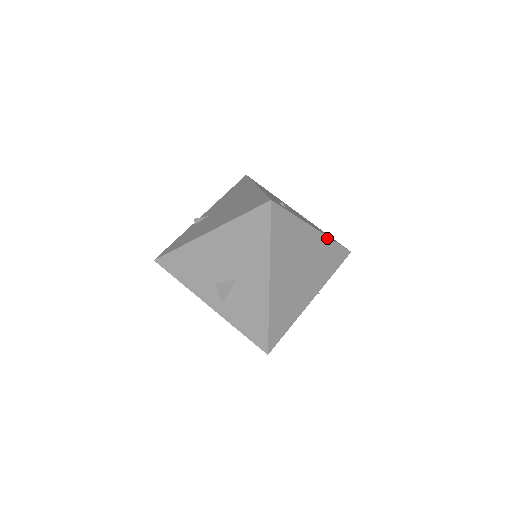
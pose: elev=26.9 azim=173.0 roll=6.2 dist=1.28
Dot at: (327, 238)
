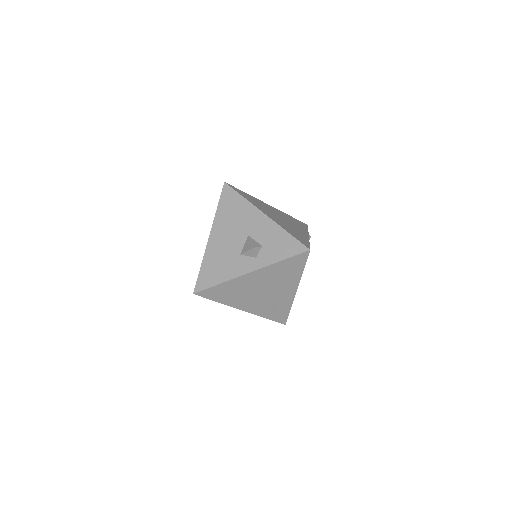
Dot at: (281, 212)
